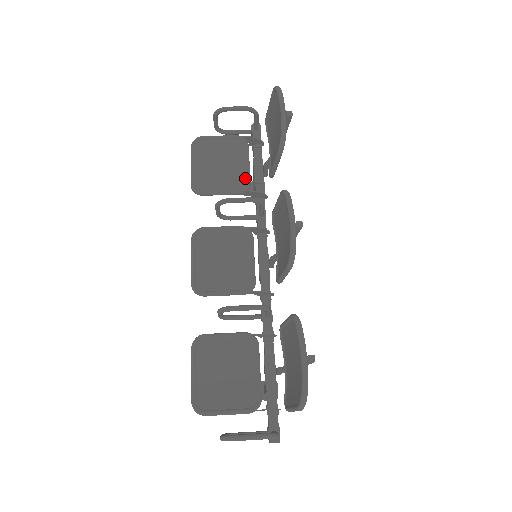
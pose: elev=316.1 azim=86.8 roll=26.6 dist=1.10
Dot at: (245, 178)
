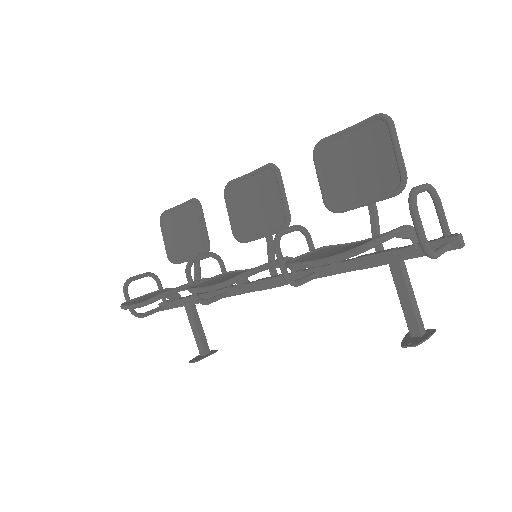
Dot at: occluded
